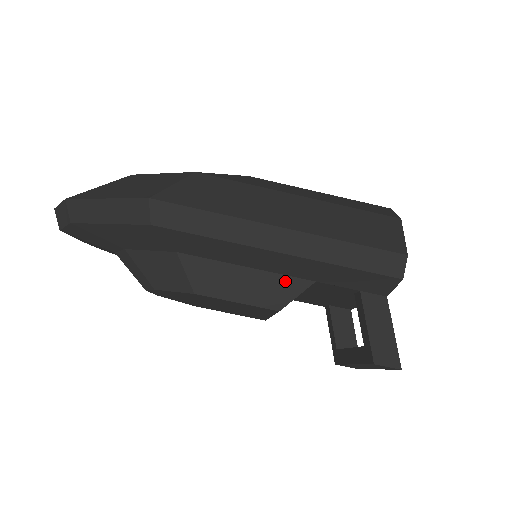
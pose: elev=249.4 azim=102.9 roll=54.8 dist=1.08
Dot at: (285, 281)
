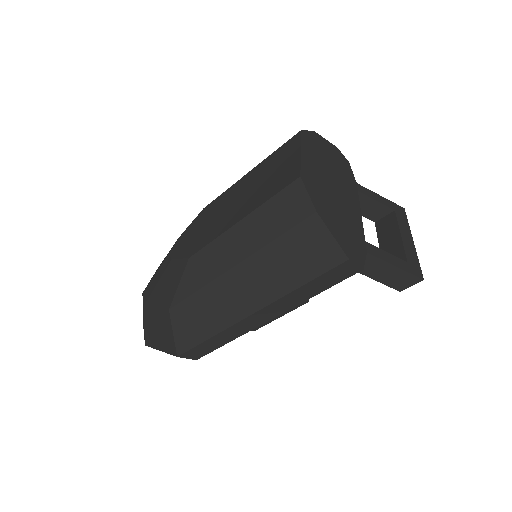
Dot at: occluded
